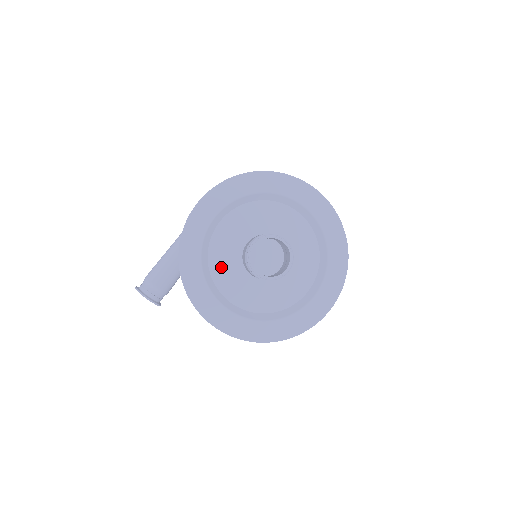
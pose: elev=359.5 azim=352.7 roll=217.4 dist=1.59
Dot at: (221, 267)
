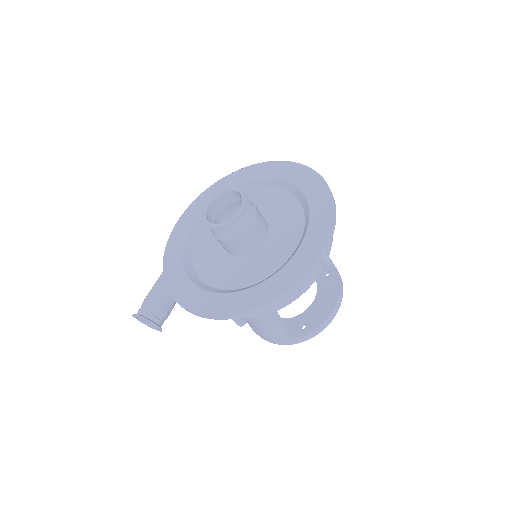
Dot at: (205, 262)
